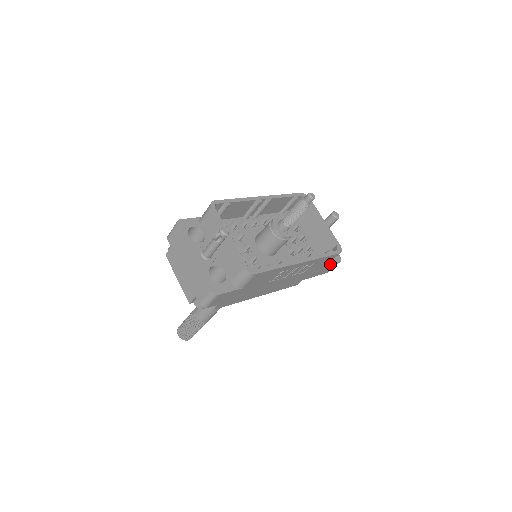
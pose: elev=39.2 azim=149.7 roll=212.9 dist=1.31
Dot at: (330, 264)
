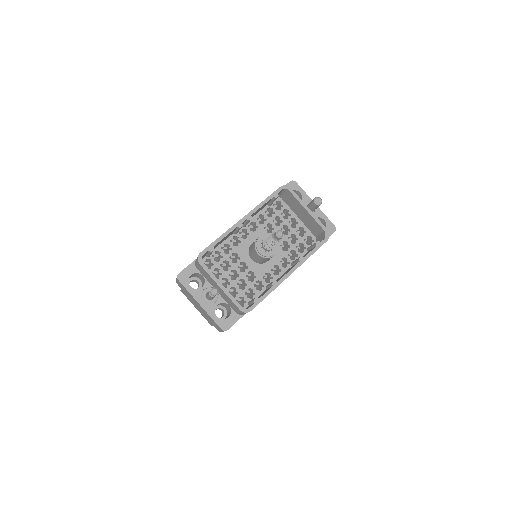
Dot at: occluded
